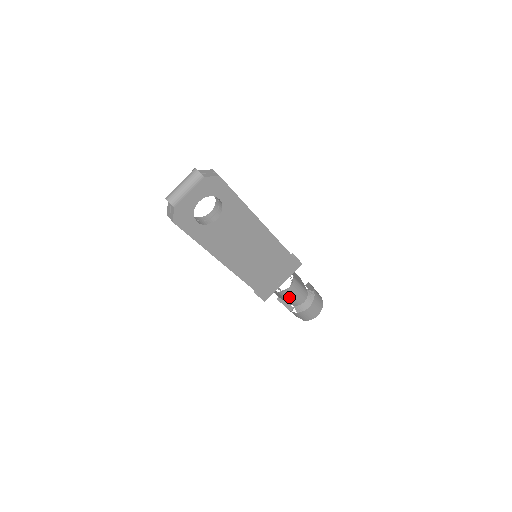
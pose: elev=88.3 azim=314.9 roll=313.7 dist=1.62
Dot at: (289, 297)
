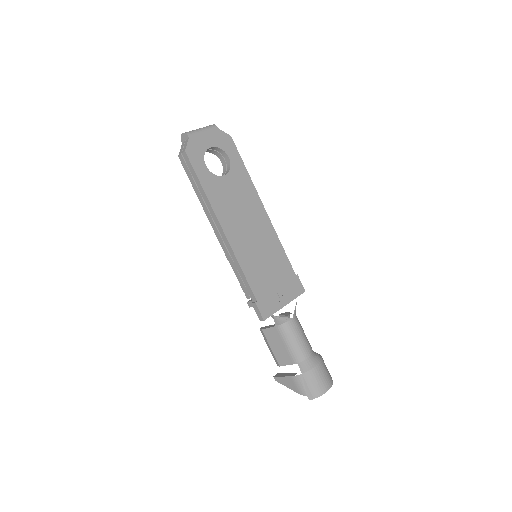
Dot at: (292, 338)
